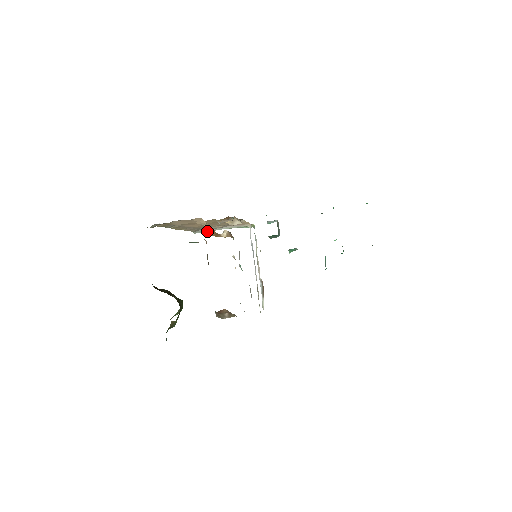
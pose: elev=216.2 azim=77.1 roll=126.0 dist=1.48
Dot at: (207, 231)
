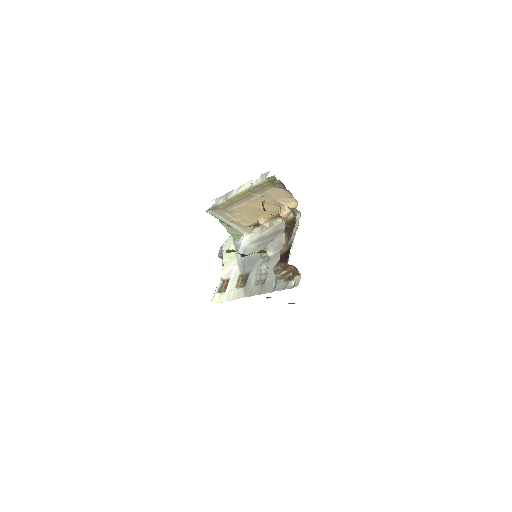
Dot at: (216, 216)
